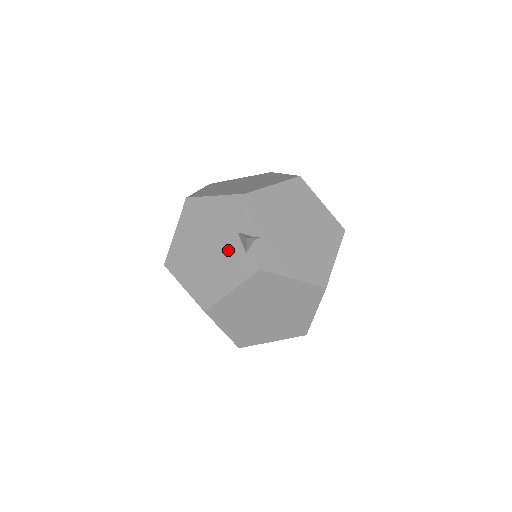
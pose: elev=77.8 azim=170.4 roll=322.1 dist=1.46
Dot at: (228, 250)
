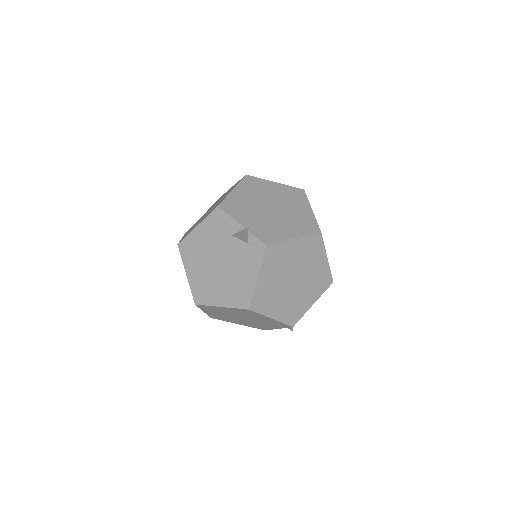
Dot at: (234, 253)
